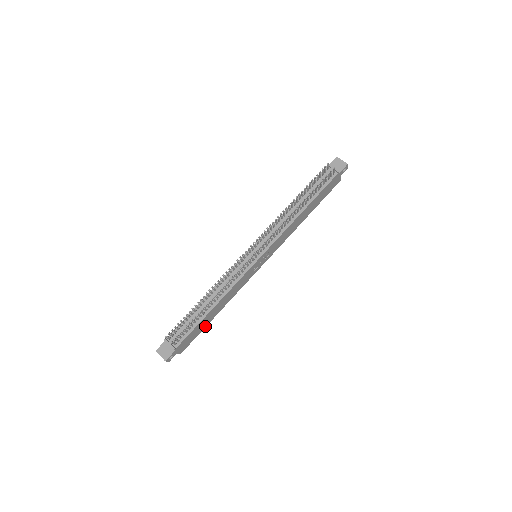
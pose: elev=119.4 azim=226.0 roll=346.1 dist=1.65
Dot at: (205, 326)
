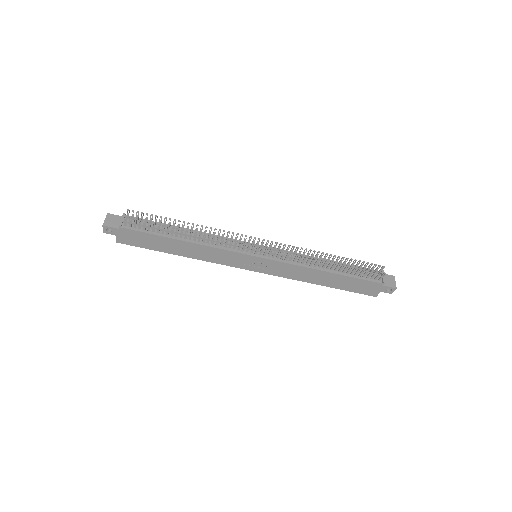
Dot at: (159, 250)
